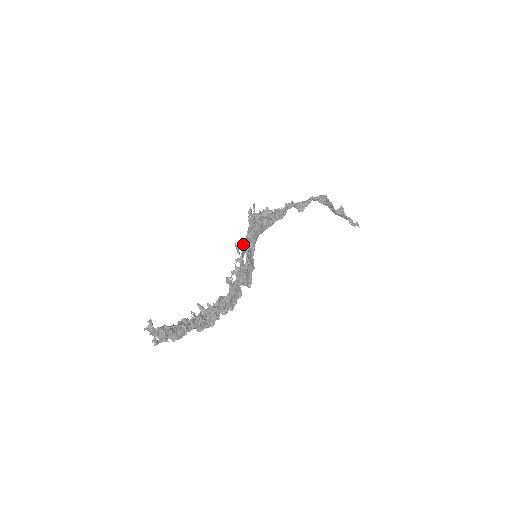
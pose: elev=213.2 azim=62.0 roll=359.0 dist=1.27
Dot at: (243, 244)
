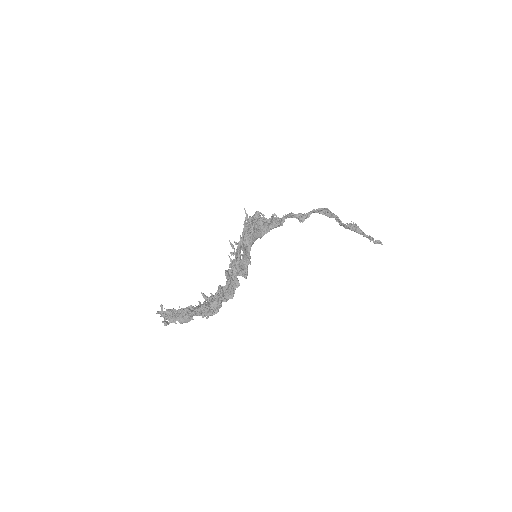
Dot at: (238, 242)
